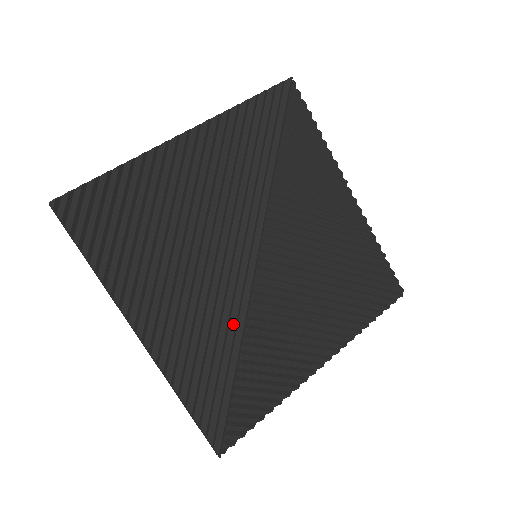
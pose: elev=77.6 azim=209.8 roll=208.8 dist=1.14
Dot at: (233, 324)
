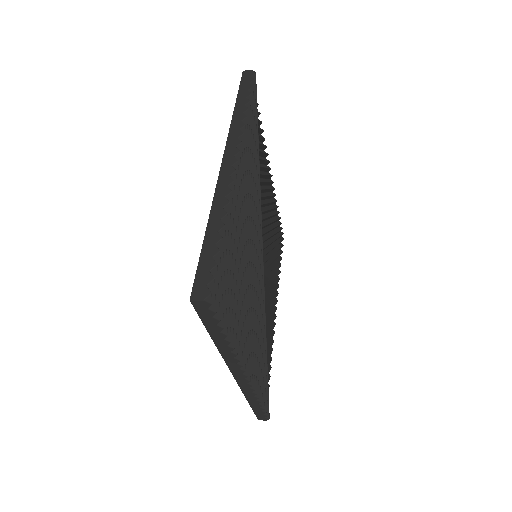
Dot at: (263, 321)
